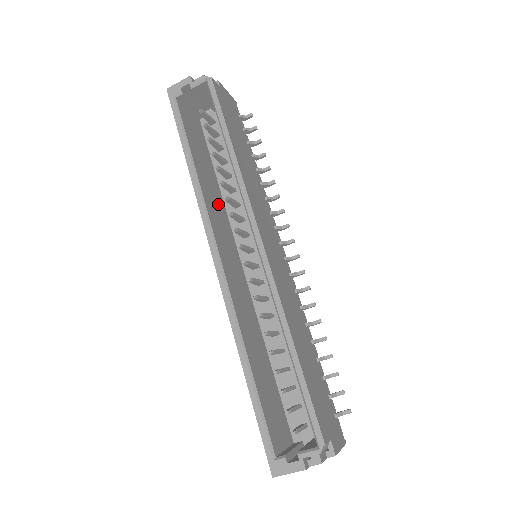
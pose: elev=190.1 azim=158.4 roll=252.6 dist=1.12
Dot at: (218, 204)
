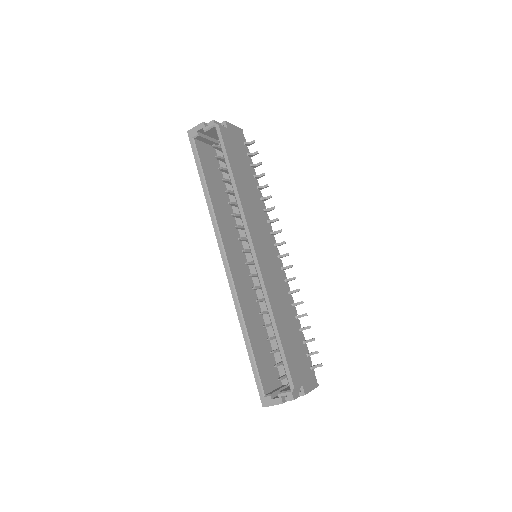
Dot at: (228, 217)
